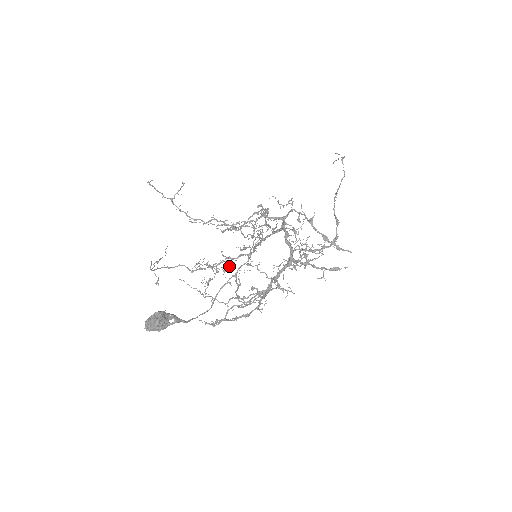
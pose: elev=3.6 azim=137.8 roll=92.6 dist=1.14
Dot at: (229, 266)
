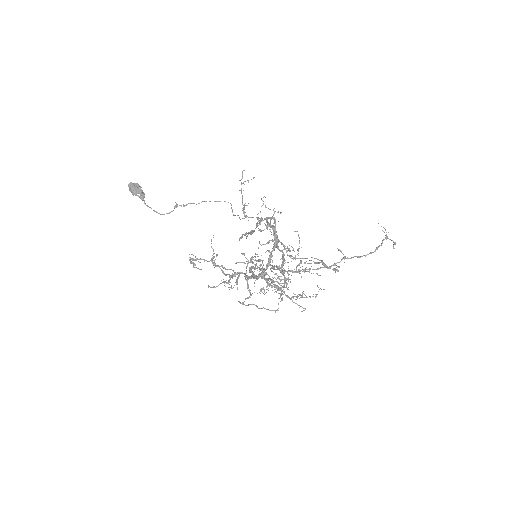
Dot at: (268, 278)
